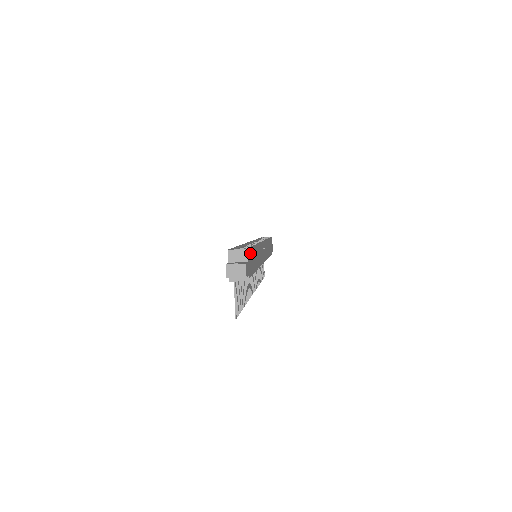
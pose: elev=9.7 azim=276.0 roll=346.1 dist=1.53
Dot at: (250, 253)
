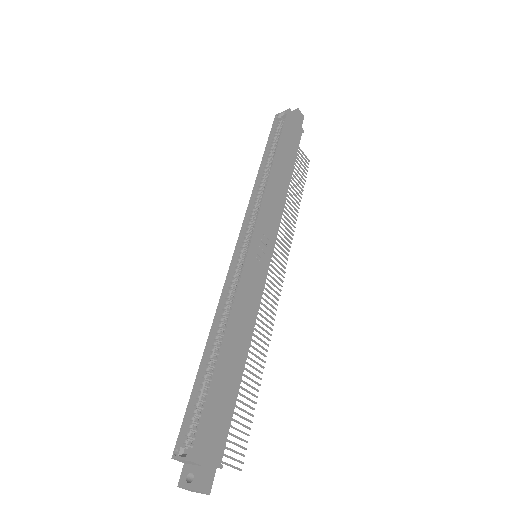
Dot at: (205, 430)
